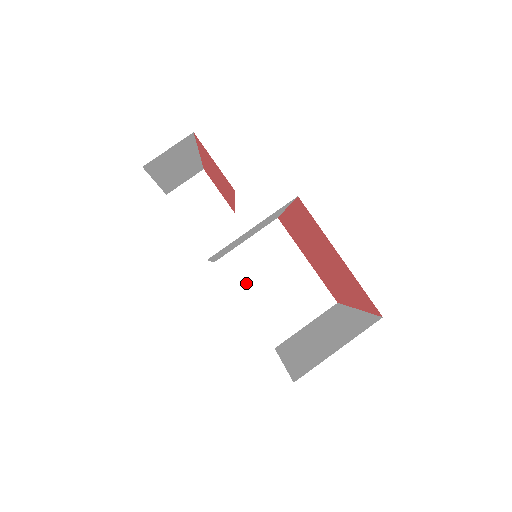
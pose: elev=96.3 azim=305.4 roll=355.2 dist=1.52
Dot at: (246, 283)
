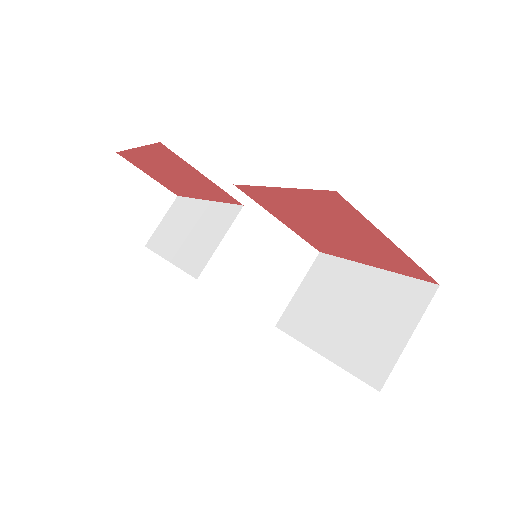
Dot at: (224, 274)
